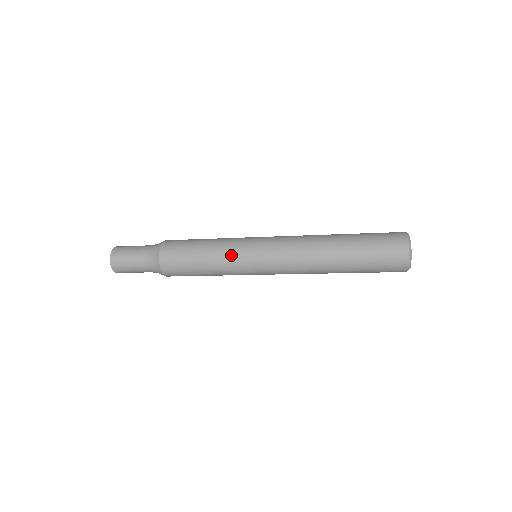
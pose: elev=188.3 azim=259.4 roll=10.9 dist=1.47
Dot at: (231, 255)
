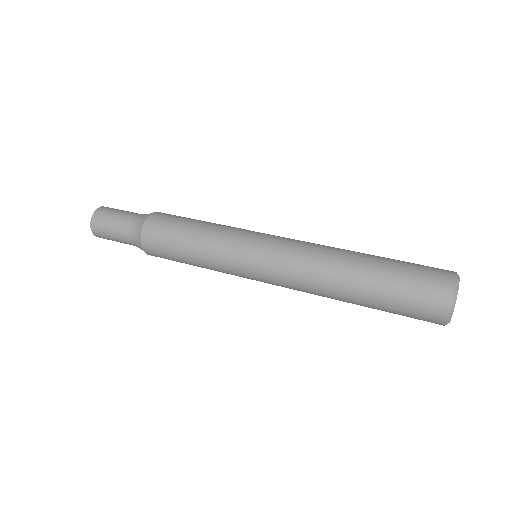
Dot at: (224, 272)
